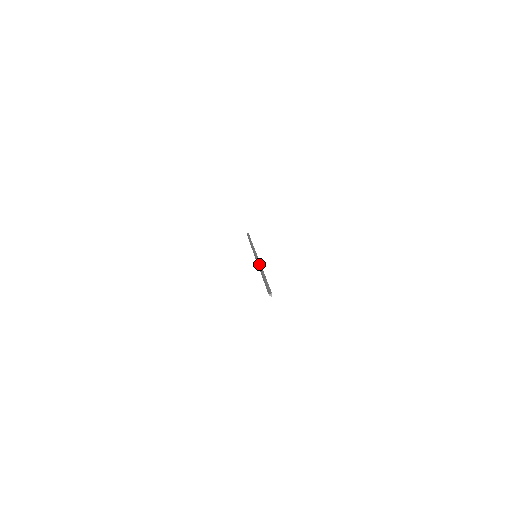
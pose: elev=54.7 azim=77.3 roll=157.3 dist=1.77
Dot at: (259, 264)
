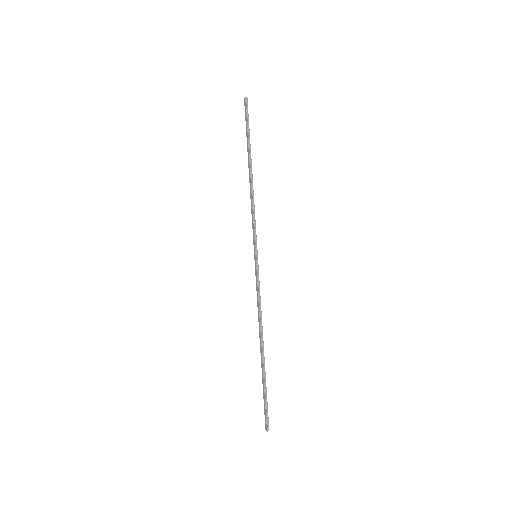
Dot at: (259, 309)
